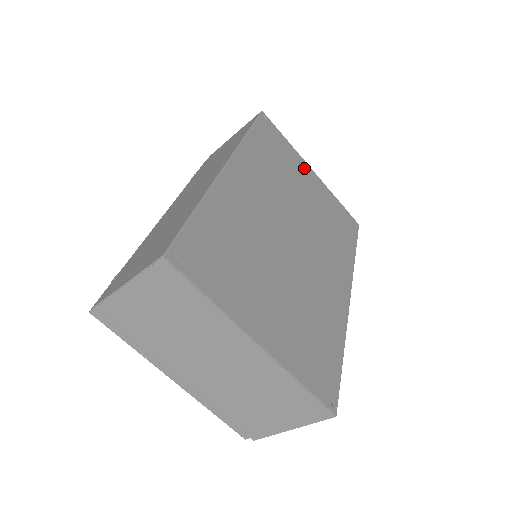
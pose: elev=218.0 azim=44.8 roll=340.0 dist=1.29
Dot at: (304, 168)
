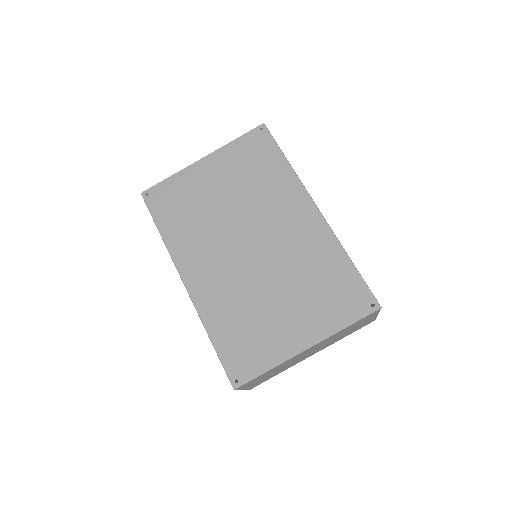
Dot at: (198, 172)
